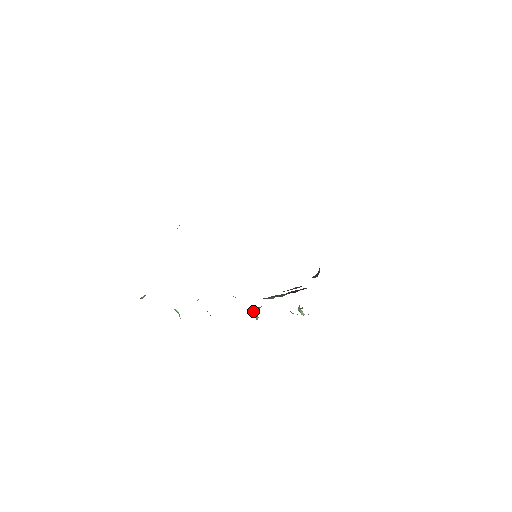
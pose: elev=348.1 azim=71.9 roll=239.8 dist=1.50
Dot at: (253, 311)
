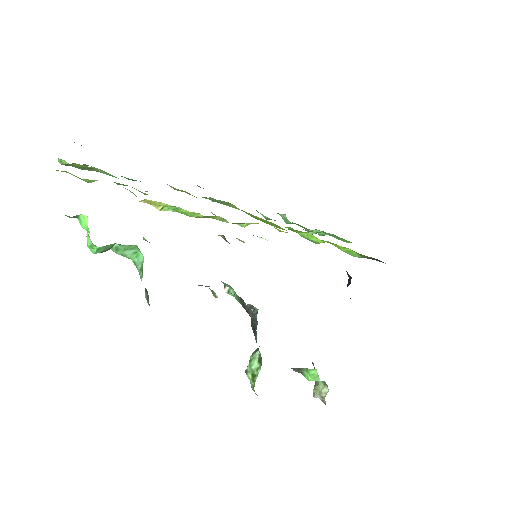
Dot at: occluded
